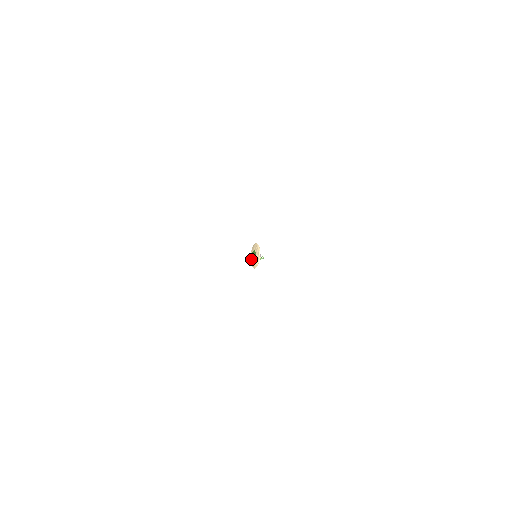
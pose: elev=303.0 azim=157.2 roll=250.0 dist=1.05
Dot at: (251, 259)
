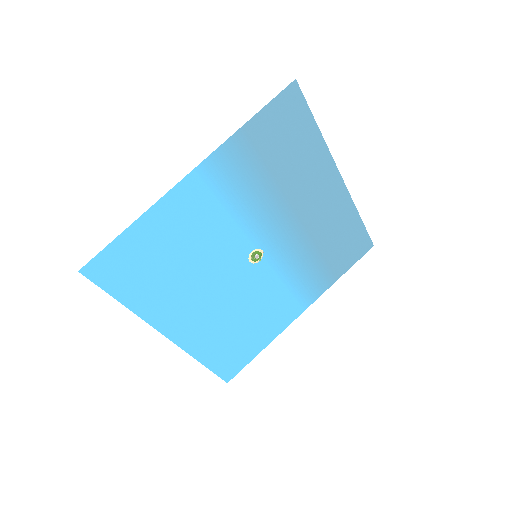
Dot at: occluded
